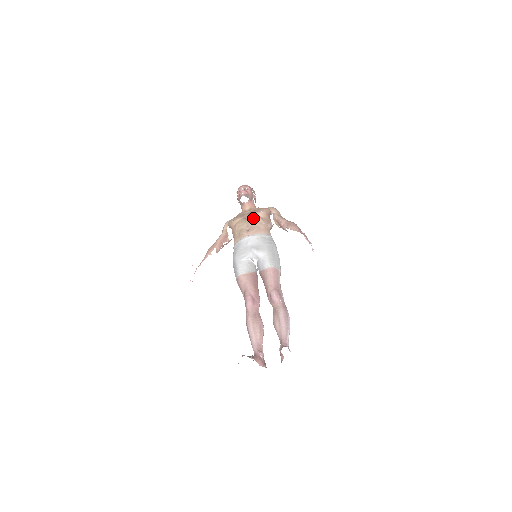
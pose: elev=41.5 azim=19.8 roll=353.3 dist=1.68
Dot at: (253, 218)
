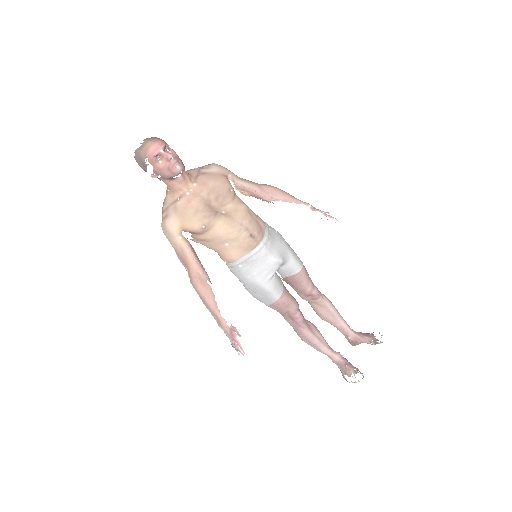
Dot at: (238, 210)
